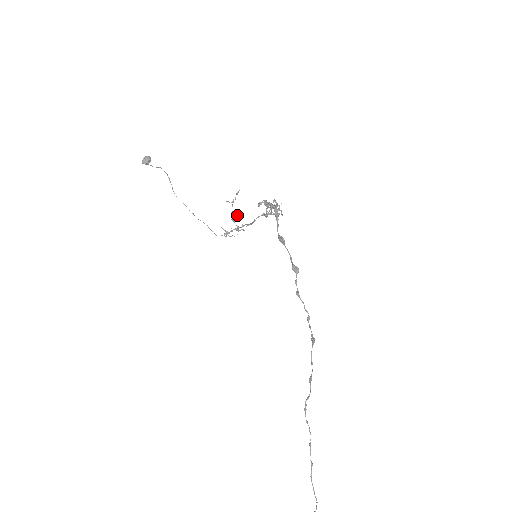
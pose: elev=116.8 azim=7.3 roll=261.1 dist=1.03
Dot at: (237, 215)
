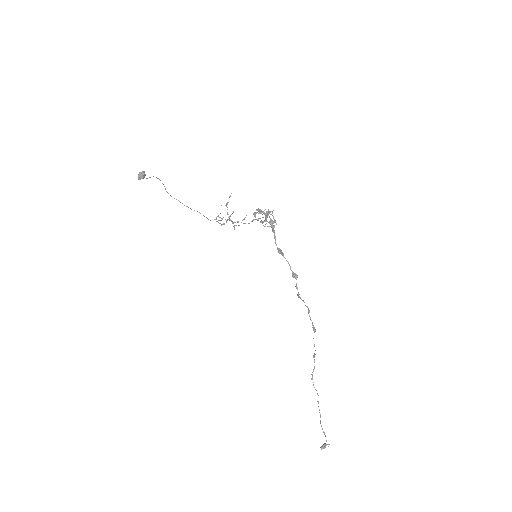
Dot at: occluded
